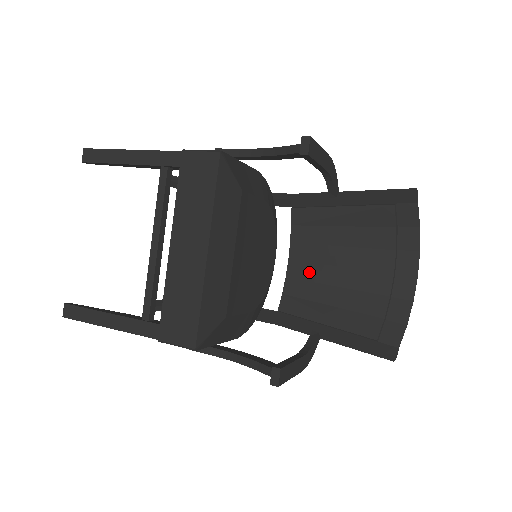
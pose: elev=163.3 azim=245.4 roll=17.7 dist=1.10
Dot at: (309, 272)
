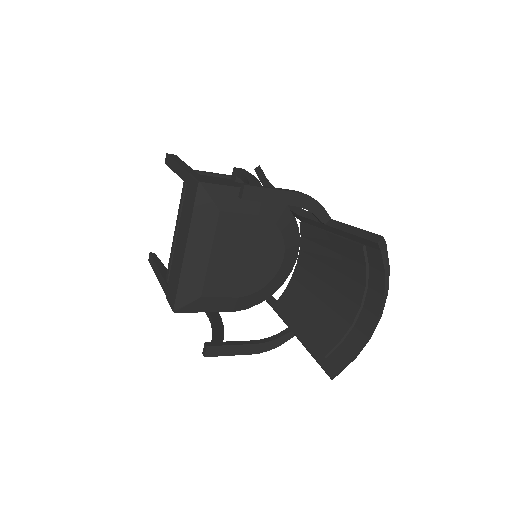
Dot at: (306, 279)
